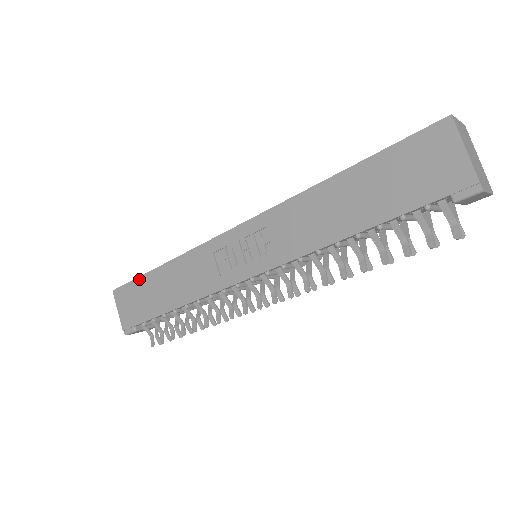
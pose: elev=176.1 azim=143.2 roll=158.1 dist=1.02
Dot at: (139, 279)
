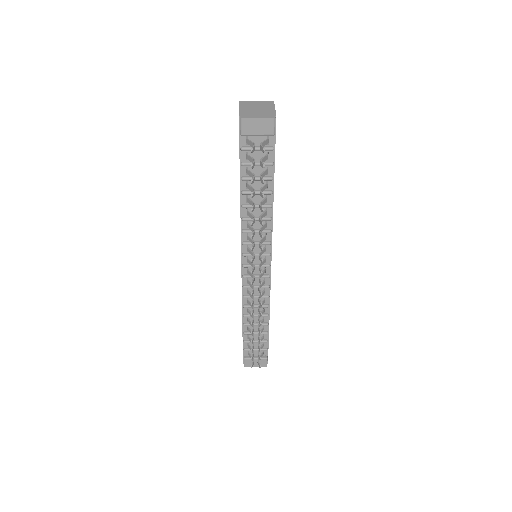
Dot at: occluded
